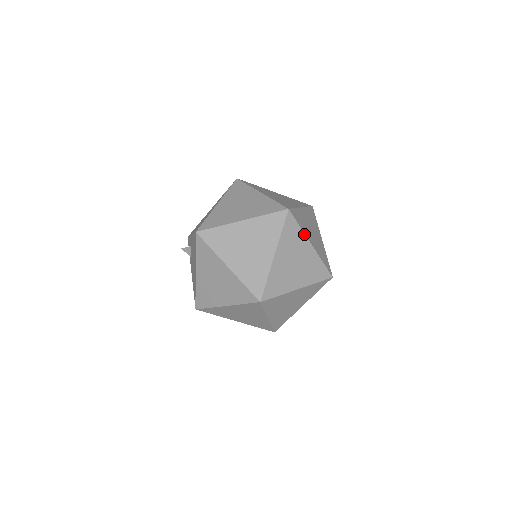
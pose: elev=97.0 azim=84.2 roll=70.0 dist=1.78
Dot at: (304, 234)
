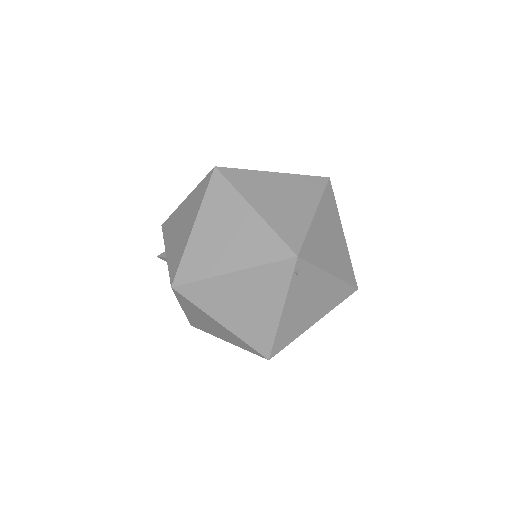
Dot at: (320, 270)
